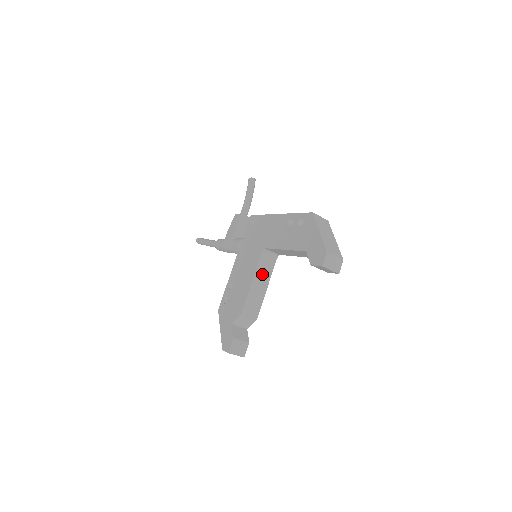
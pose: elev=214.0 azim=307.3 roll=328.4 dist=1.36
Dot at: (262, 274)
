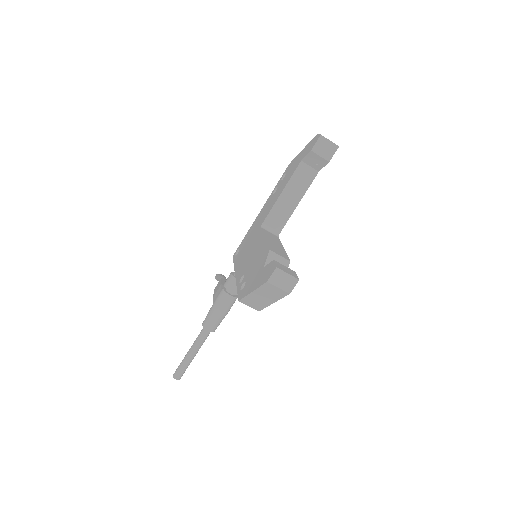
Dot at: (271, 238)
